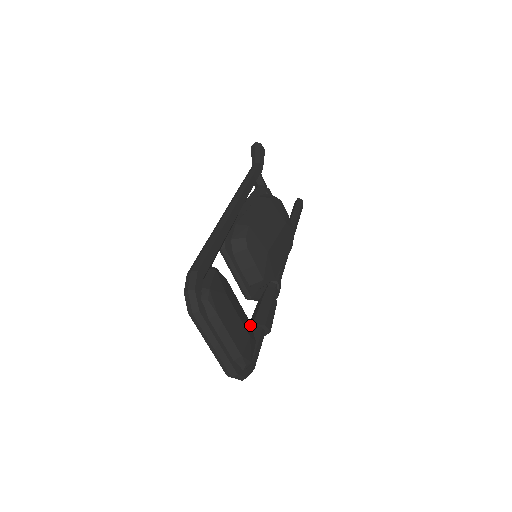
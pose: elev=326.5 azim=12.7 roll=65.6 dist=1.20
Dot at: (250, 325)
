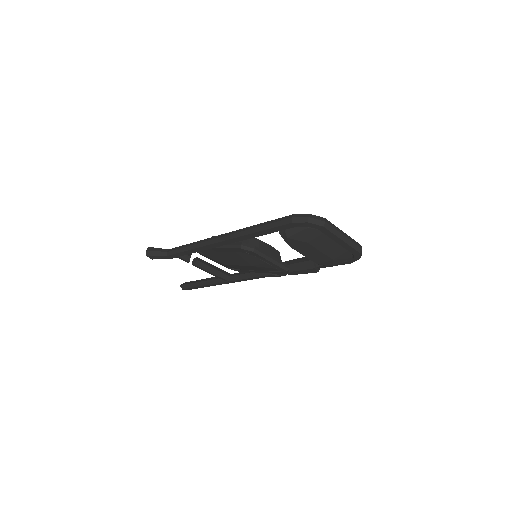
Dot at: occluded
